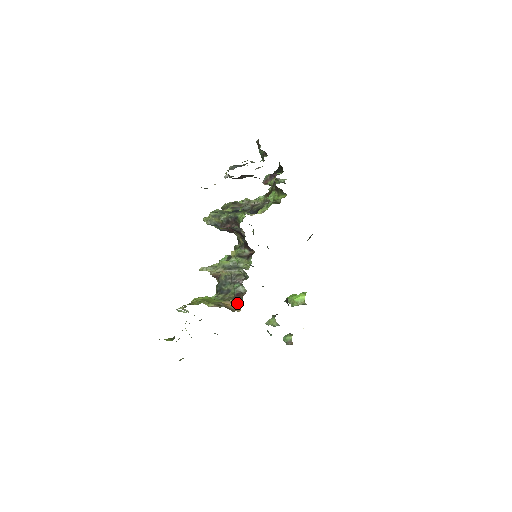
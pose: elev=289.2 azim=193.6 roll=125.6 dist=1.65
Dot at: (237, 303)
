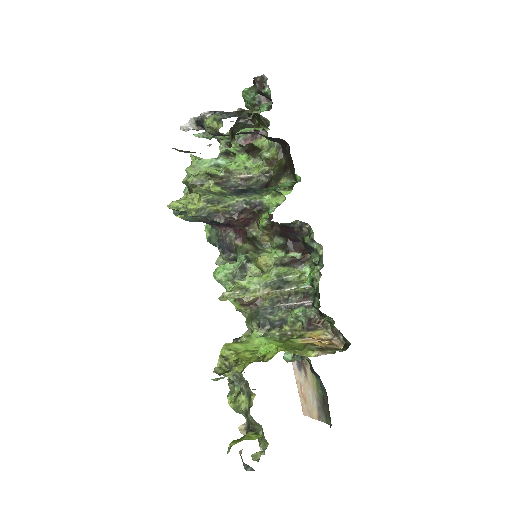
Dot at: (320, 336)
